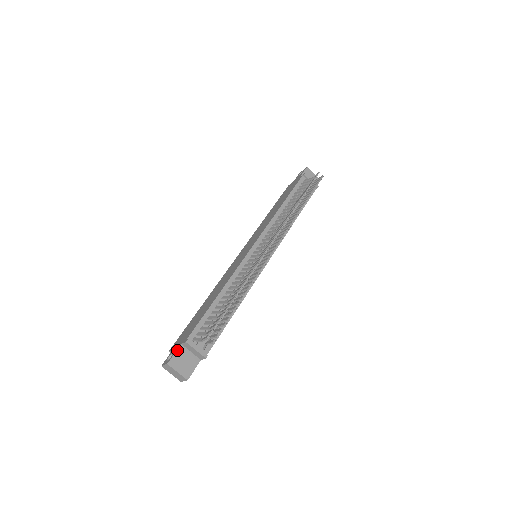
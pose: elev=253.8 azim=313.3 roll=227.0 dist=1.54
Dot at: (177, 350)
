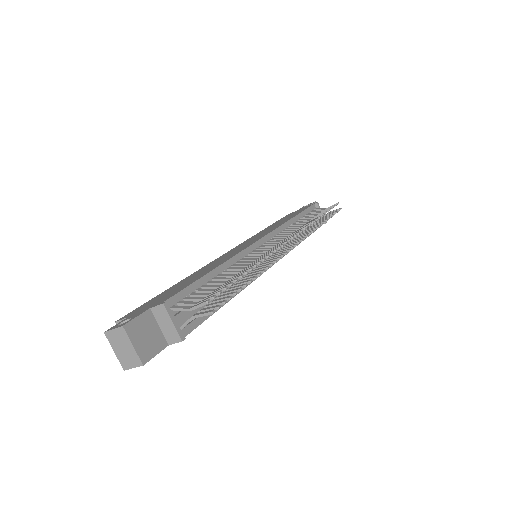
Dot at: (142, 313)
